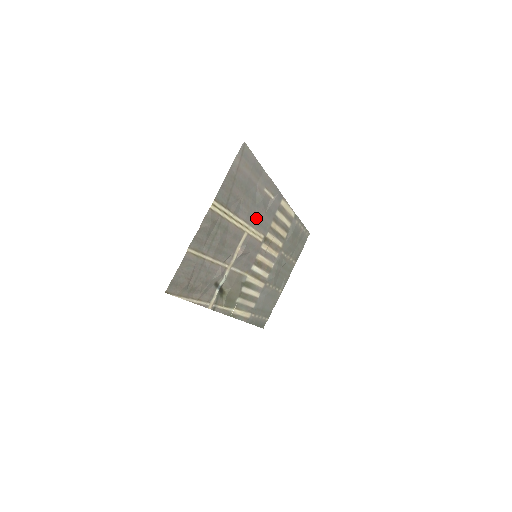
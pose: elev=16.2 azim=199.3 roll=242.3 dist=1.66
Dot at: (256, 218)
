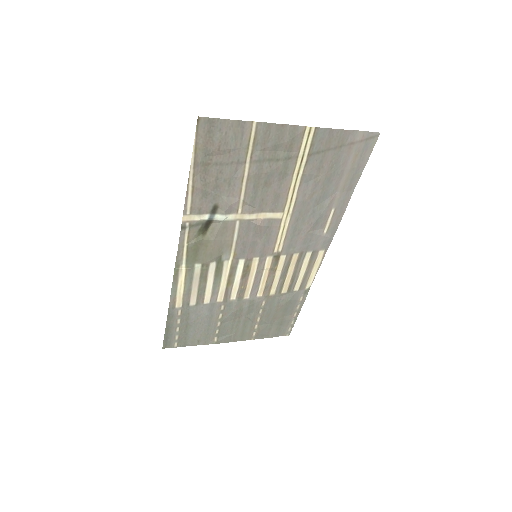
Dot at: (300, 220)
